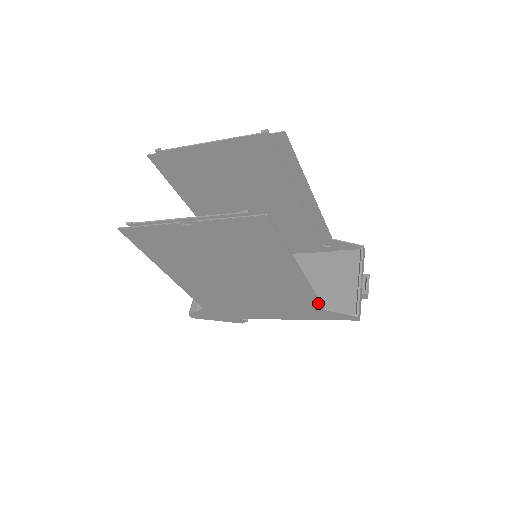
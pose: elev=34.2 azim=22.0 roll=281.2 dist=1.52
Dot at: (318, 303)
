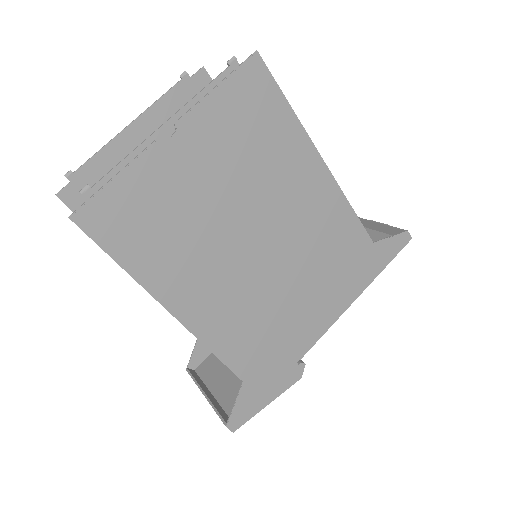
Dot at: (363, 231)
